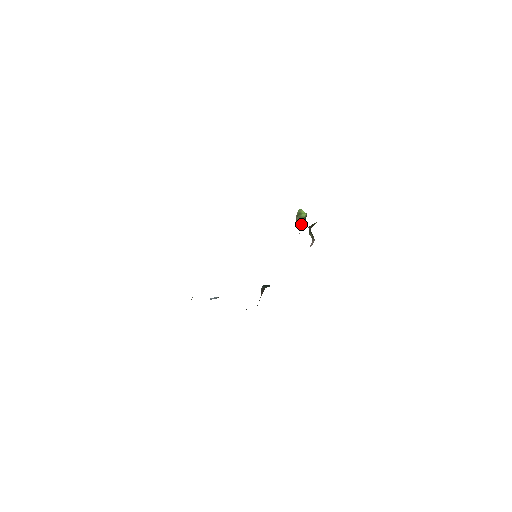
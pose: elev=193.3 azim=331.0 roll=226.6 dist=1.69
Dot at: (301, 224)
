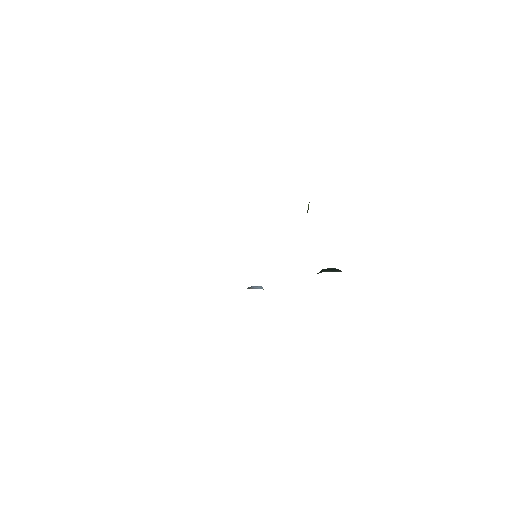
Dot at: occluded
